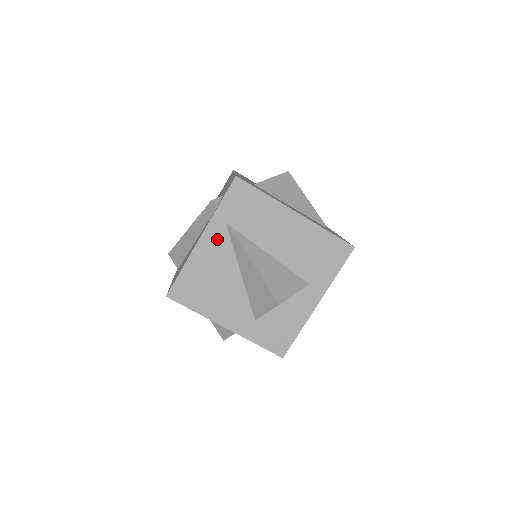
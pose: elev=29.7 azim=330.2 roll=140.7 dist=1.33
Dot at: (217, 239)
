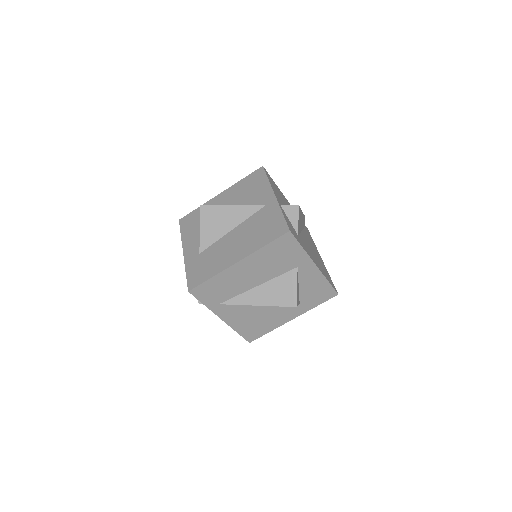
Dot at: (228, 311)
